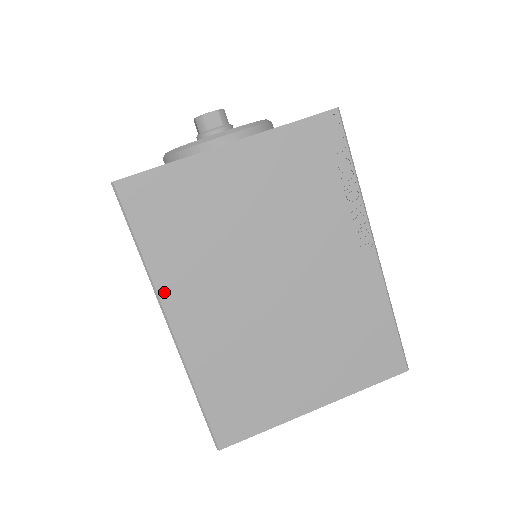
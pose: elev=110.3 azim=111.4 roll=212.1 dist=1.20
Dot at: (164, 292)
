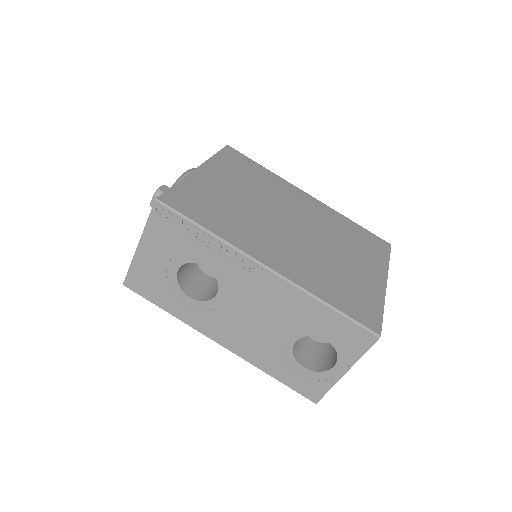
Dot at: (244, 248)
